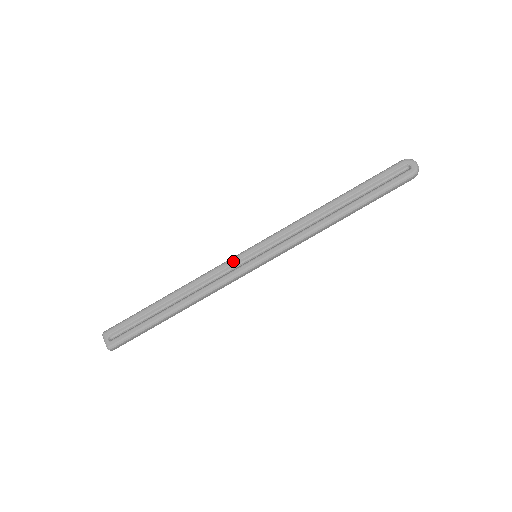
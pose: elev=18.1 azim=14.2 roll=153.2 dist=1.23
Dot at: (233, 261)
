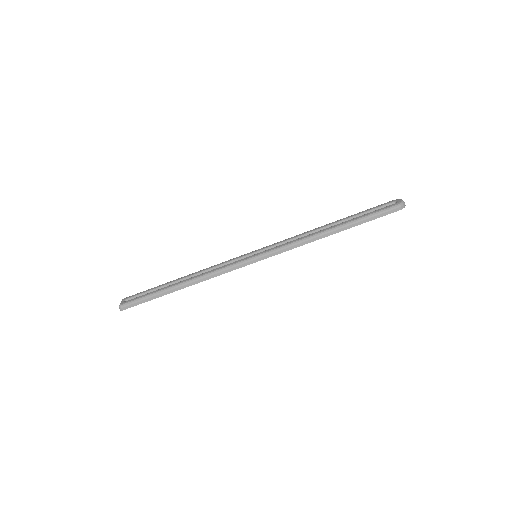
Dot at: (237, 257)
